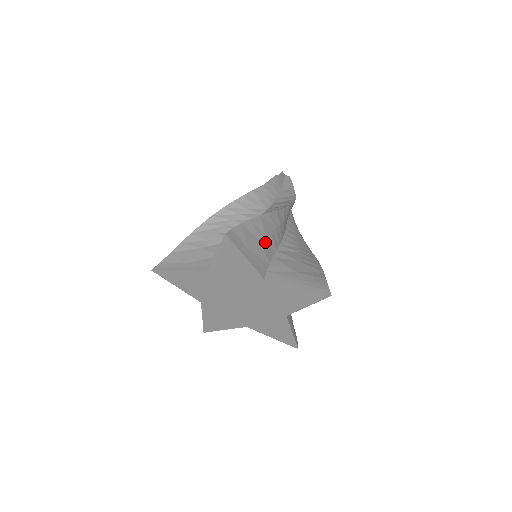
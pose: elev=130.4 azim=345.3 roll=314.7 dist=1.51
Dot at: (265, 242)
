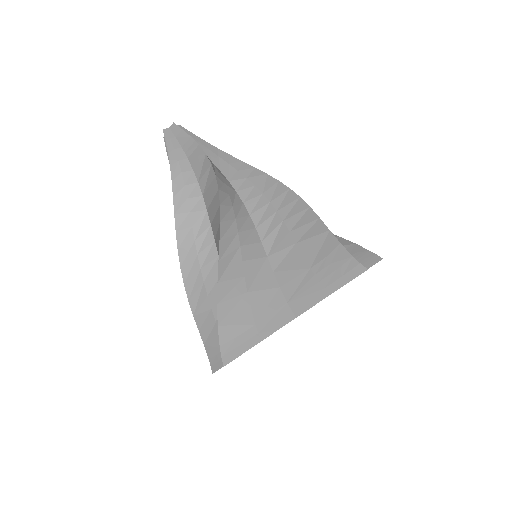
Dot at: (252, 281)
